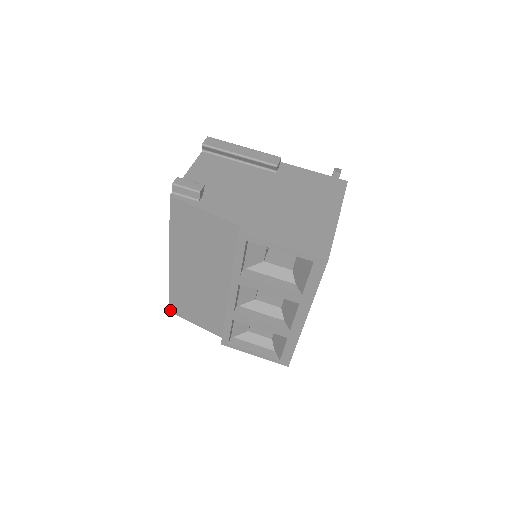
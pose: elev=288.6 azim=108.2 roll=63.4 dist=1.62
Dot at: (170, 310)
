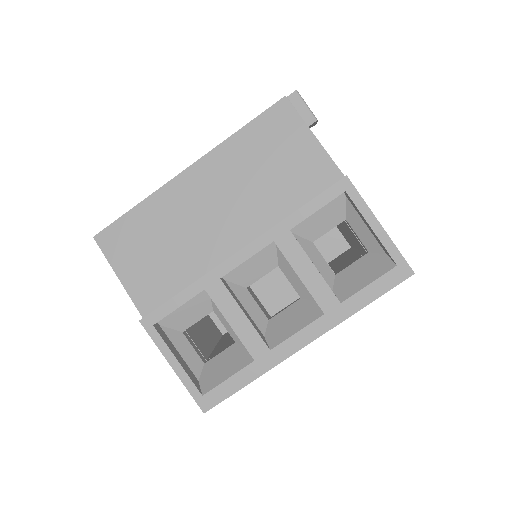
Dot at: (98, 235)
